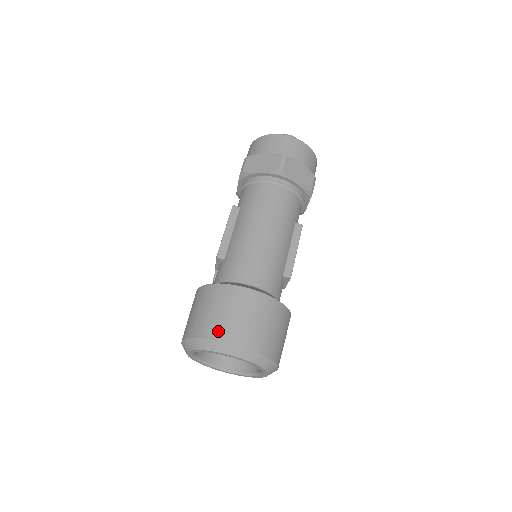
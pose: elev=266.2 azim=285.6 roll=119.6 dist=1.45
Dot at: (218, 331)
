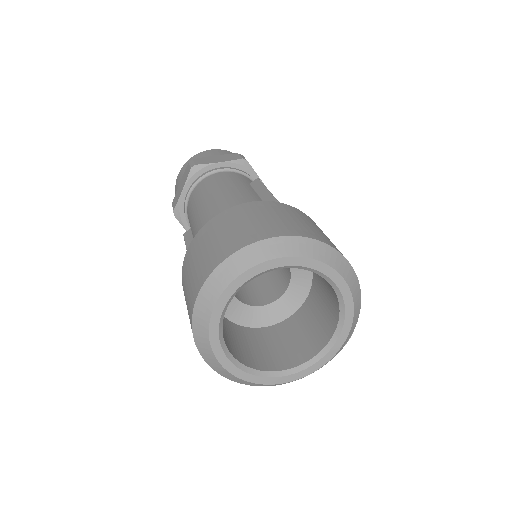
Dot at: (204, 272)
